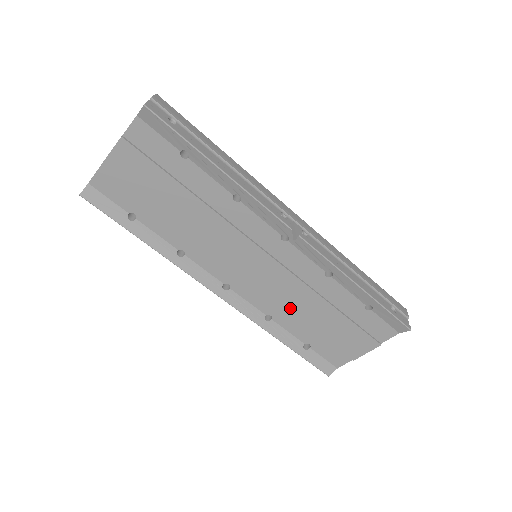
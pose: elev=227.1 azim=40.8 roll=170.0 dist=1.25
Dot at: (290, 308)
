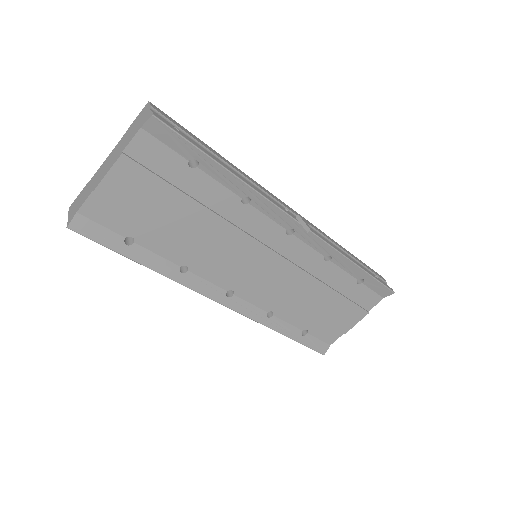
Dot at: (292, 299)
